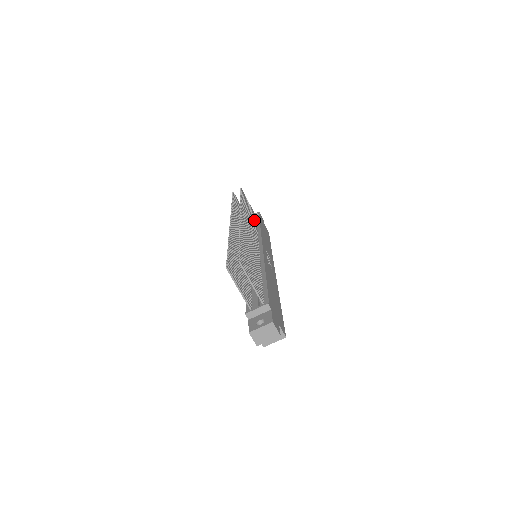
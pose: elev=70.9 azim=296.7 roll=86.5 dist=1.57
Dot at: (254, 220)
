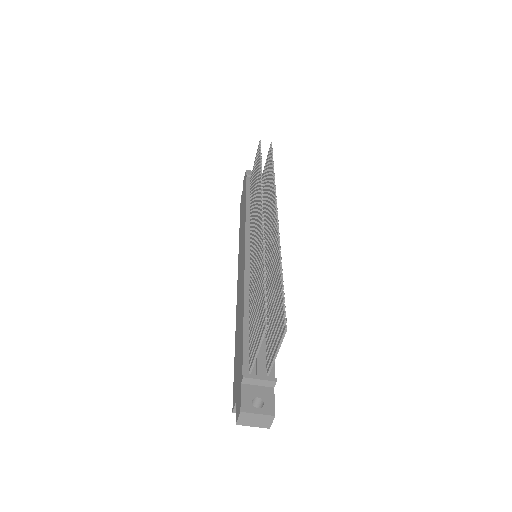
Dot at: occluded
